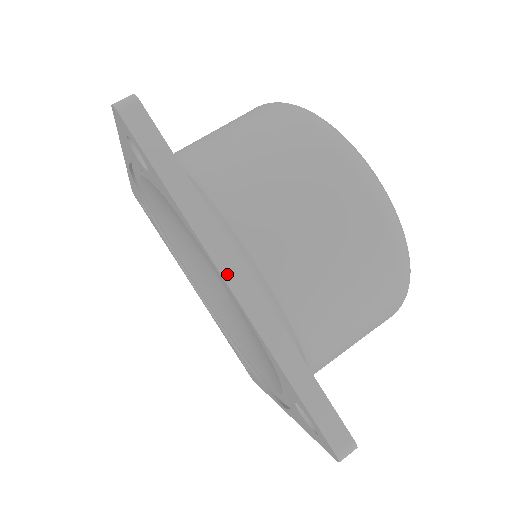
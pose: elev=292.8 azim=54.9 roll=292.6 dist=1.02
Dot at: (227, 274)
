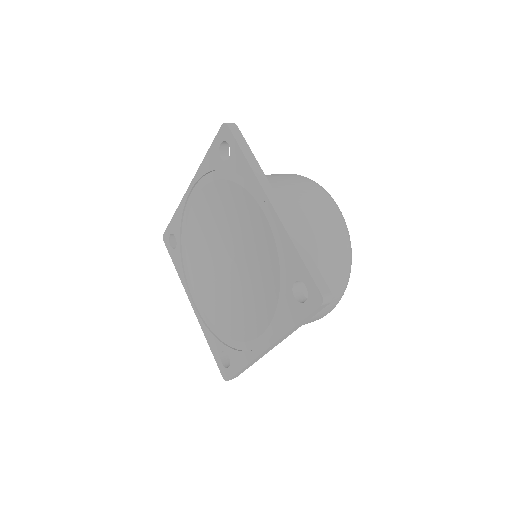
Dot at: (269, 197)
